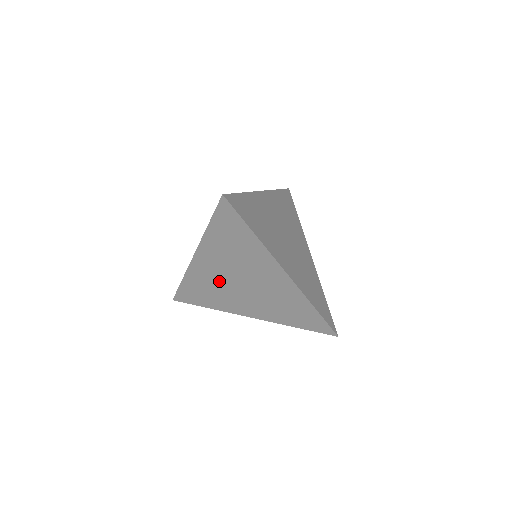
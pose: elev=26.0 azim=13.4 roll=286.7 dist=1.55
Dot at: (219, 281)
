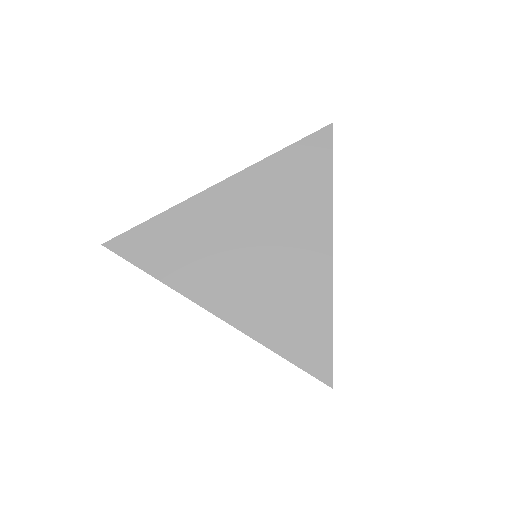
Dot at: occluded
